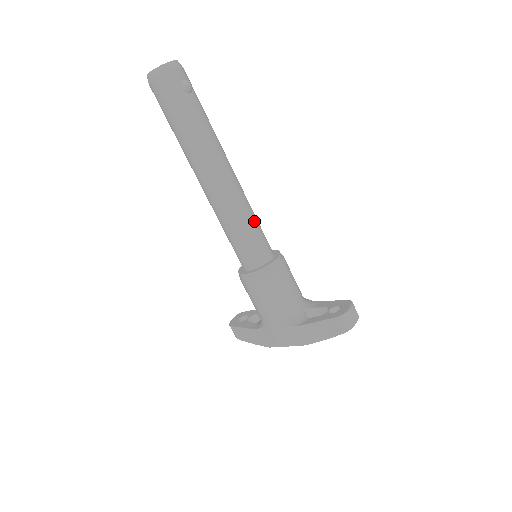
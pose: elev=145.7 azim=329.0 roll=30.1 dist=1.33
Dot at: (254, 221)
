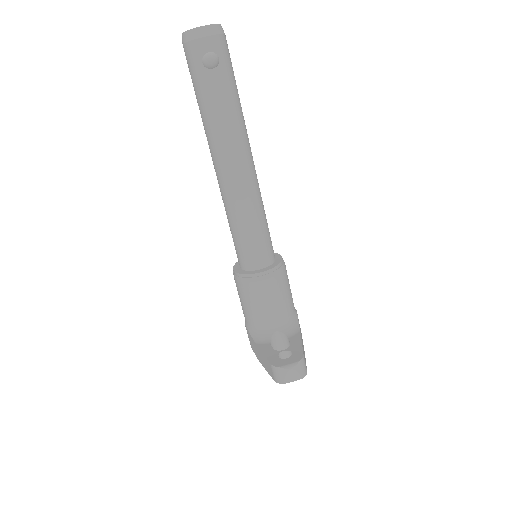
Dot at: (252, 225)
